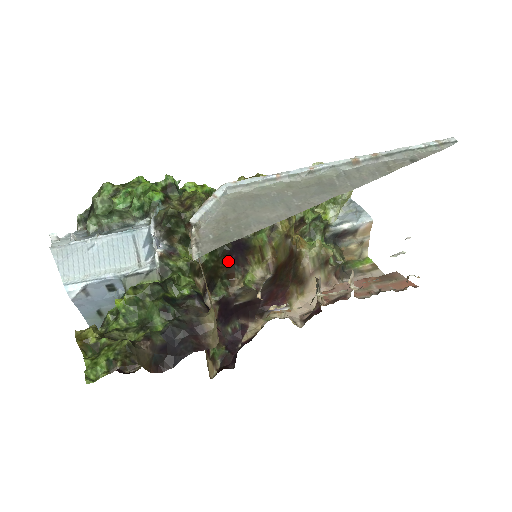
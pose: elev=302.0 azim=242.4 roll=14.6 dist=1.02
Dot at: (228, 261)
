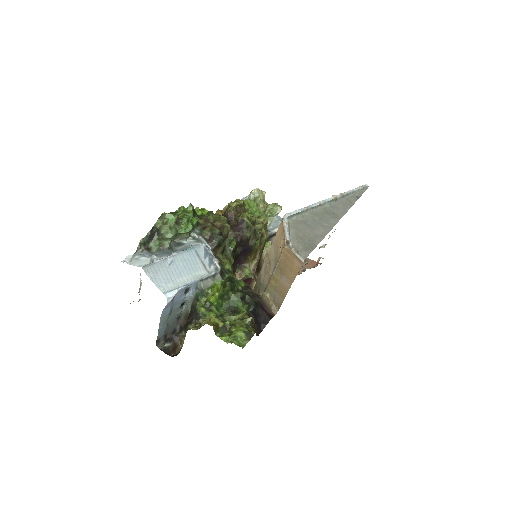
Dot at: (235, 262)
